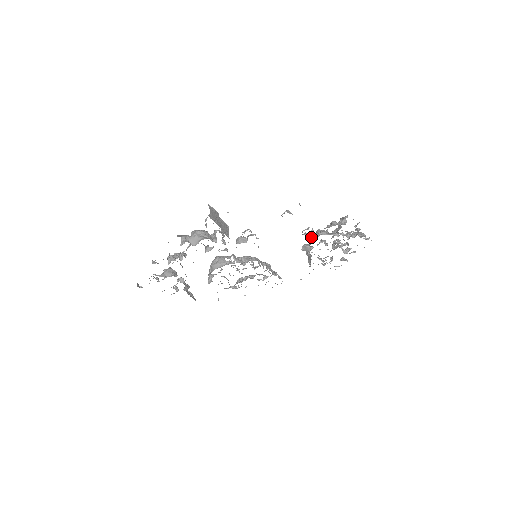
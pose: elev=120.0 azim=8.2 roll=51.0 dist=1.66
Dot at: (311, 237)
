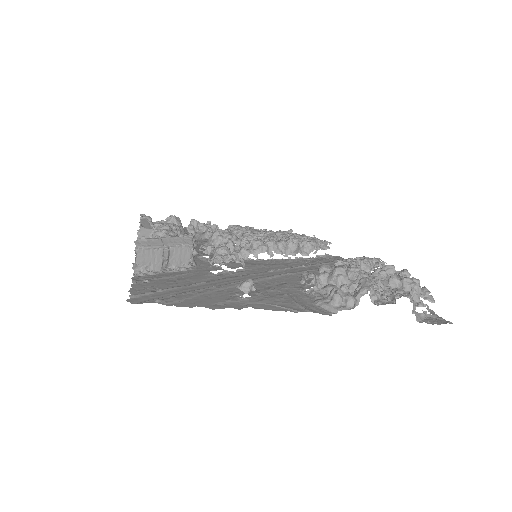
Dot at: (308, 291)
